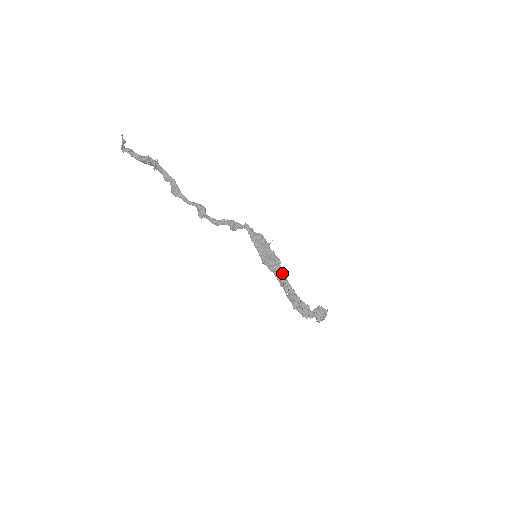
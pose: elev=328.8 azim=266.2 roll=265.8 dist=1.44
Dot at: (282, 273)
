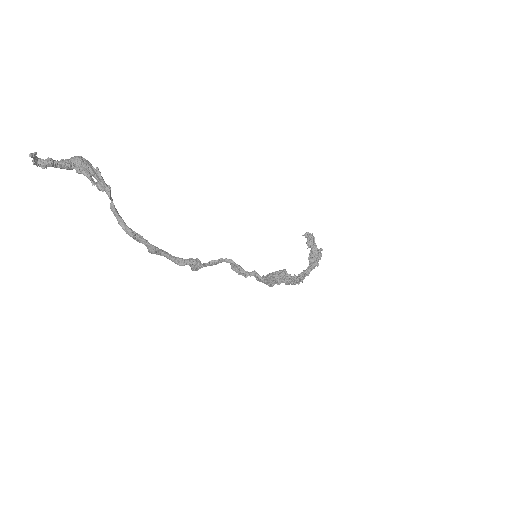
Dot at: (287, 281)
